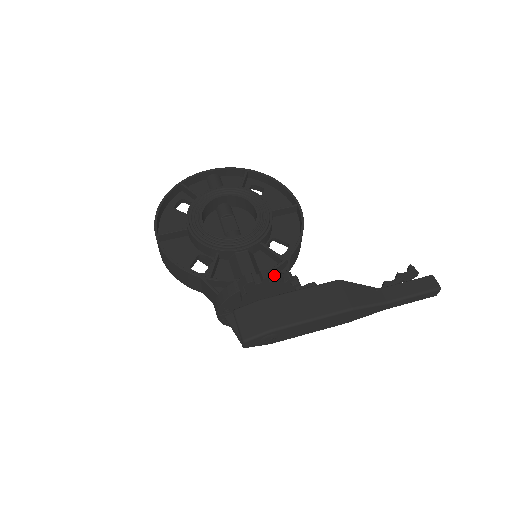
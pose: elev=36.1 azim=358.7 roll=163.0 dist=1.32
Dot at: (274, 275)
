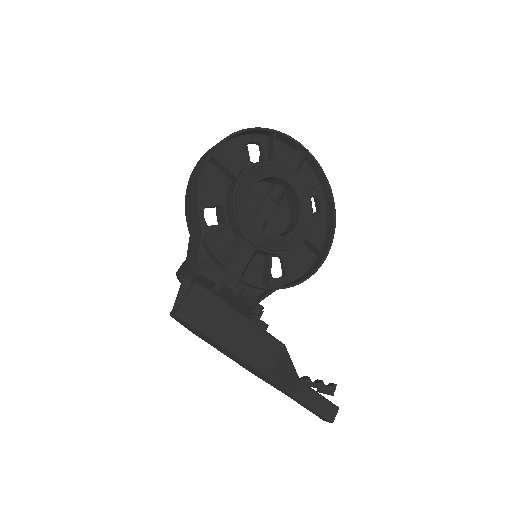
Dot at: (251, 300)
